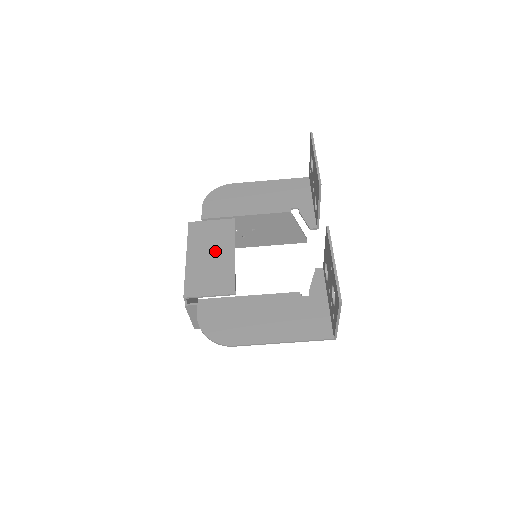
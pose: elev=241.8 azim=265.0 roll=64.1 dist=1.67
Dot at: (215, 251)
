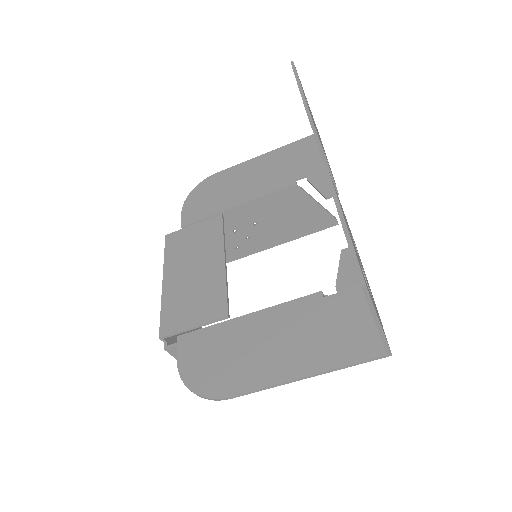
Dot at: (199, 263)
